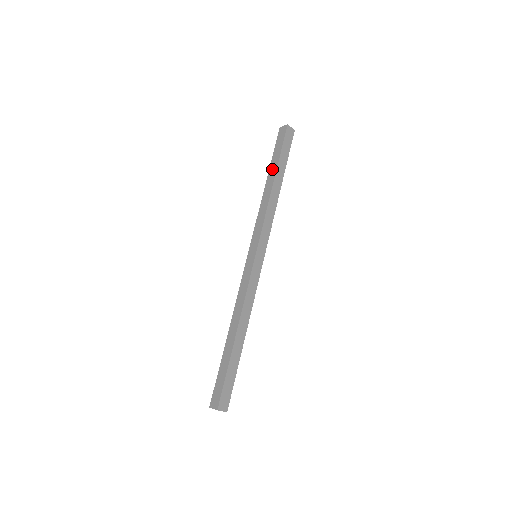
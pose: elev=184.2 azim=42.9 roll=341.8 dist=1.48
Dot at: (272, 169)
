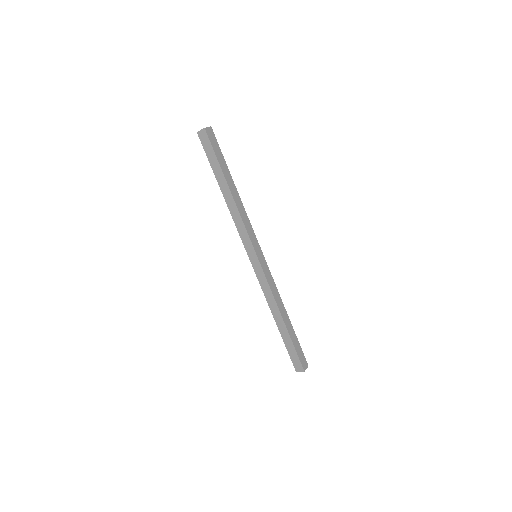
Dot at: (219, 178)
